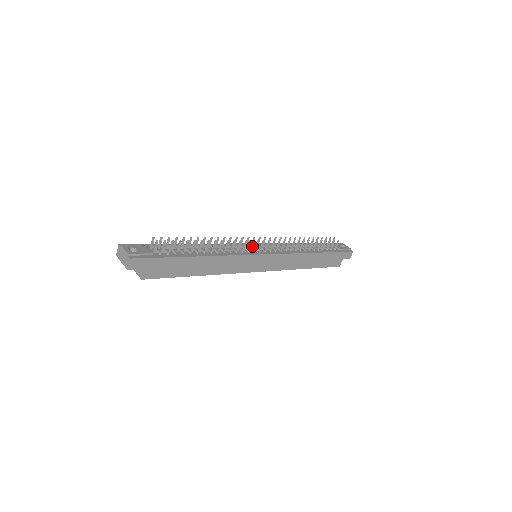
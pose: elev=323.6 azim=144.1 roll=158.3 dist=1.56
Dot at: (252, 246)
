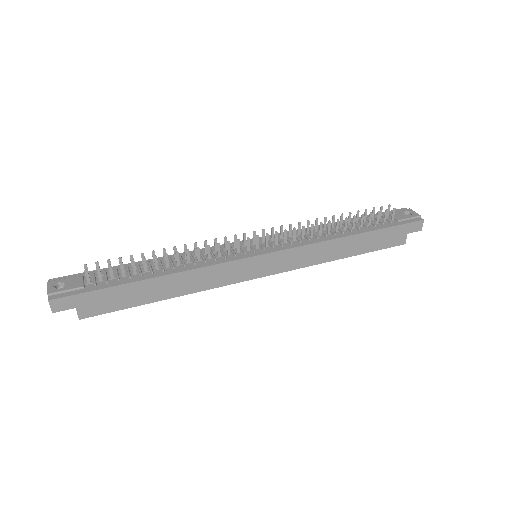
Dot at: occluded
